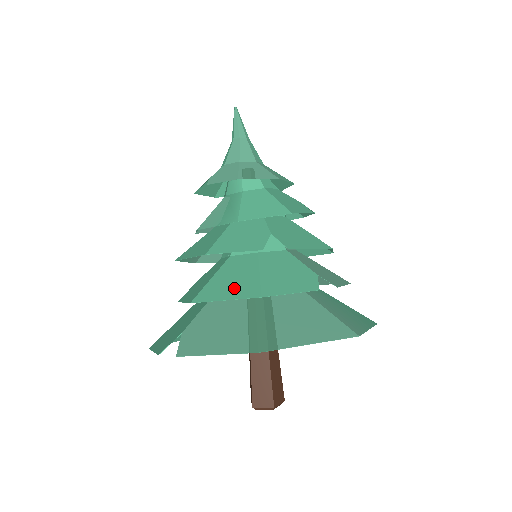
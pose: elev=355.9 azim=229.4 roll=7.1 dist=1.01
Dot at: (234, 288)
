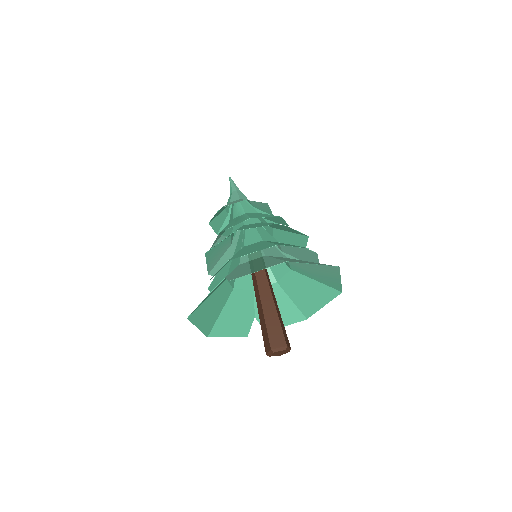
Dot at: (256, 249)
